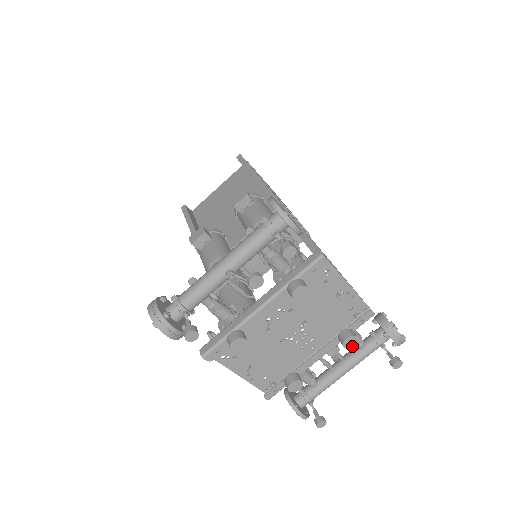
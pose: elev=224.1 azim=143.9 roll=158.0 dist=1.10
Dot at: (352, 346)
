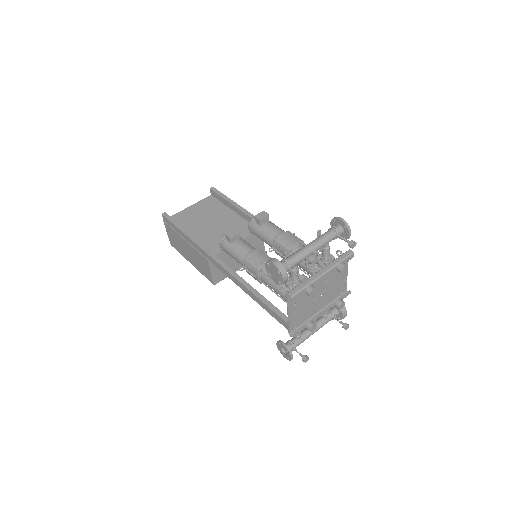
Dot at: occluded
